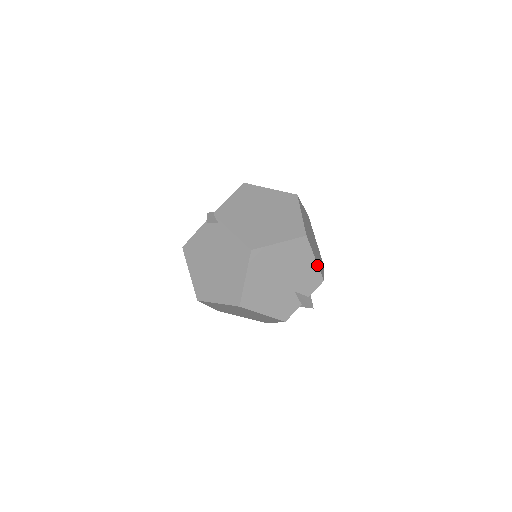
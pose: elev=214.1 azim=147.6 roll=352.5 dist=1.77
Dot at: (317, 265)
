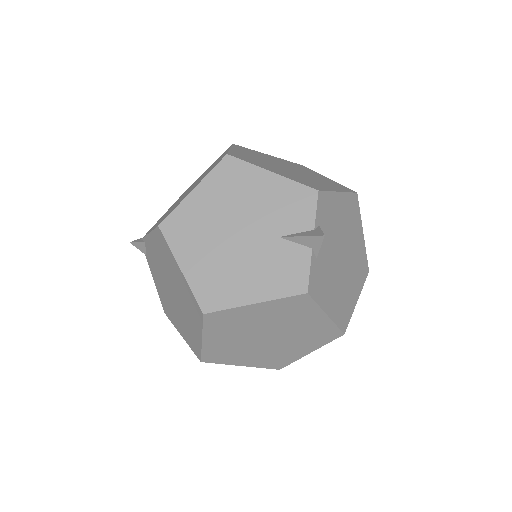
Dot at: (283, 178)
